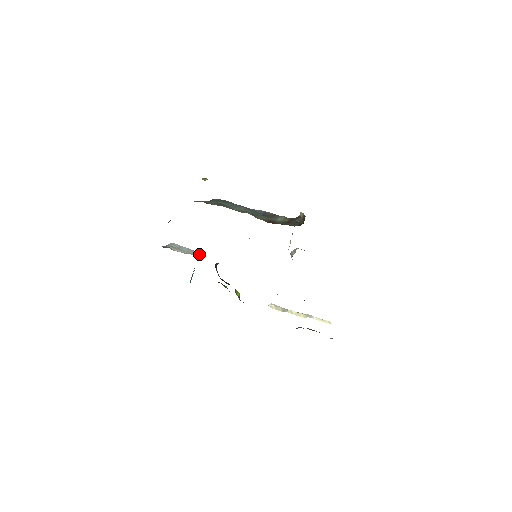
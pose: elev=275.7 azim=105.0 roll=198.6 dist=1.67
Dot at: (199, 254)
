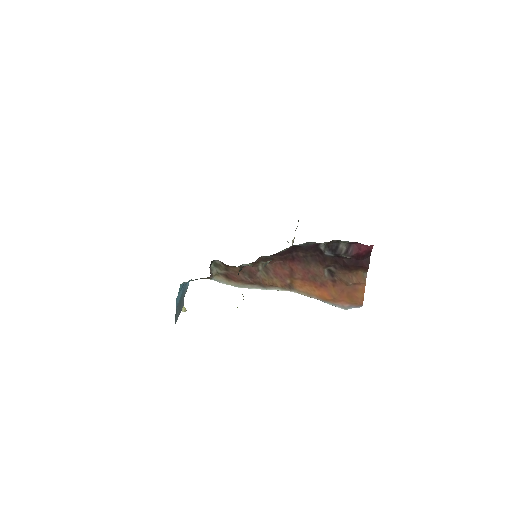
Dot at: occluded
